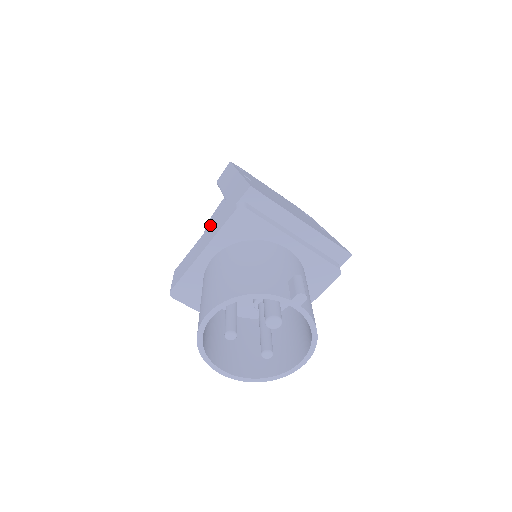
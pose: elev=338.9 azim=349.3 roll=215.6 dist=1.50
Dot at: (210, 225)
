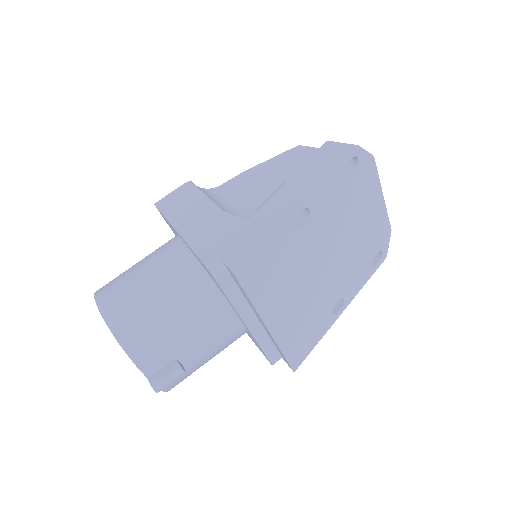
Dot at: (220, 212)
